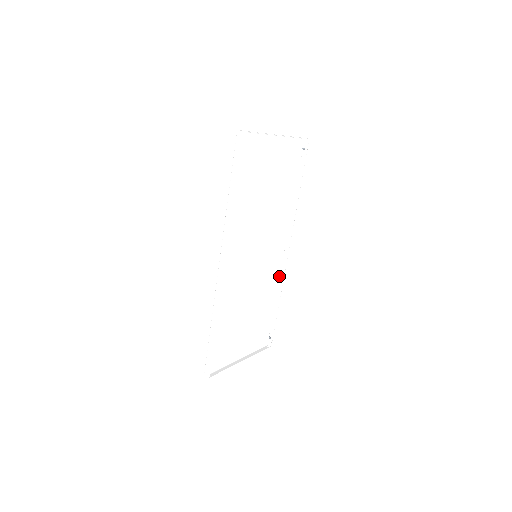
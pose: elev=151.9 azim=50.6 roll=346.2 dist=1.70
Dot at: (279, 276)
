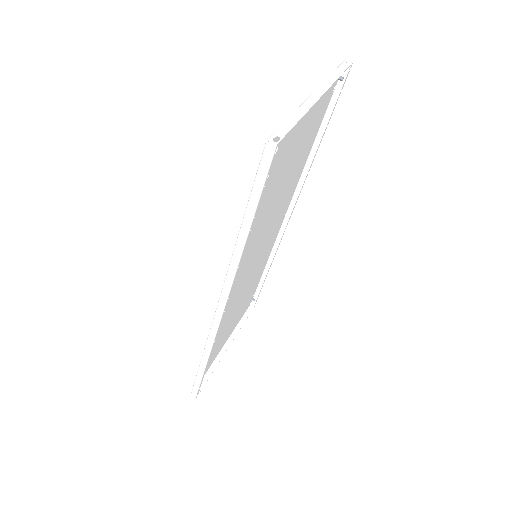
Dot at: (273, 243)
